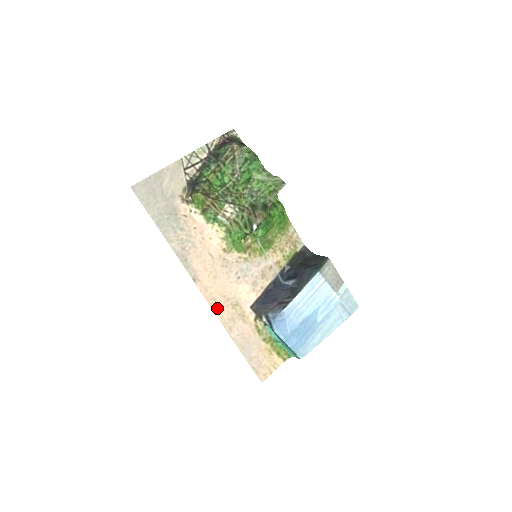
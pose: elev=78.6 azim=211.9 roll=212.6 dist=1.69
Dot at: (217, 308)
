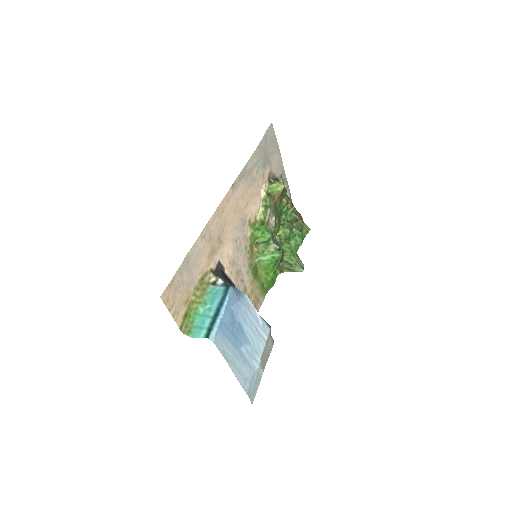
Dot at: (217, 216)
